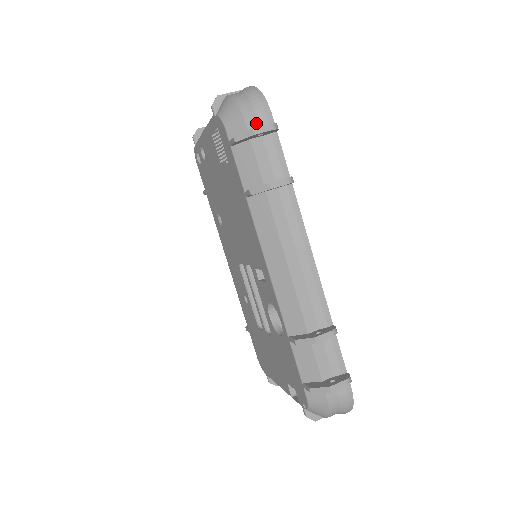
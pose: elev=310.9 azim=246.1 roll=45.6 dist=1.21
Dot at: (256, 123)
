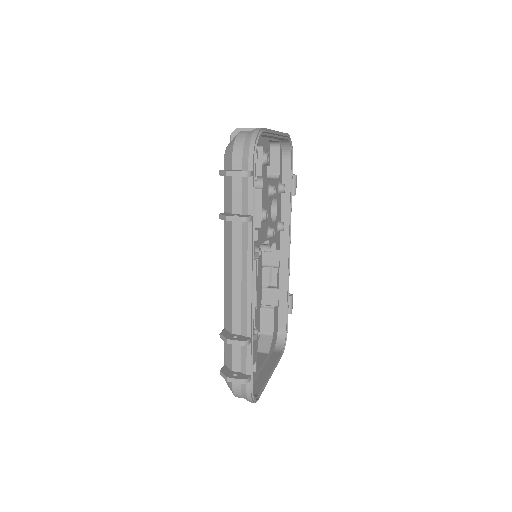
Dot at: (240, 164)
